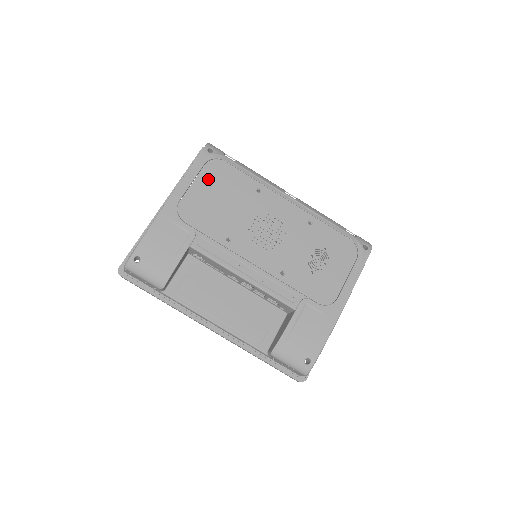
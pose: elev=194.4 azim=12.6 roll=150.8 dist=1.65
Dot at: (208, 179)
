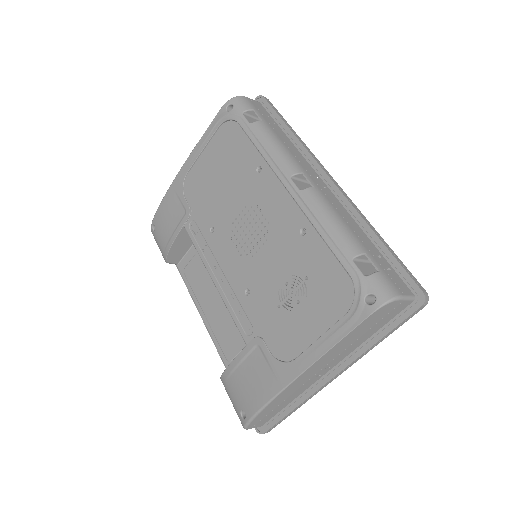
Dot at: (217, 148)
